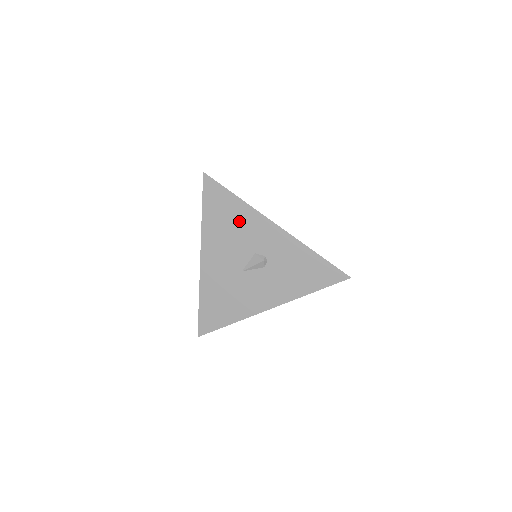
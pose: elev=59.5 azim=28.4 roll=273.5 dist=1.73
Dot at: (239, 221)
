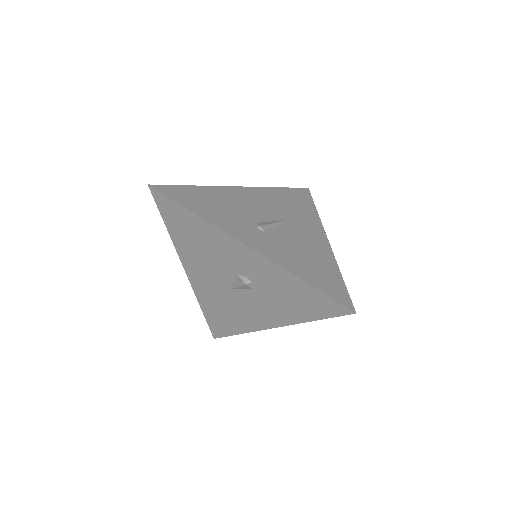
Dot at: (206, 239)
